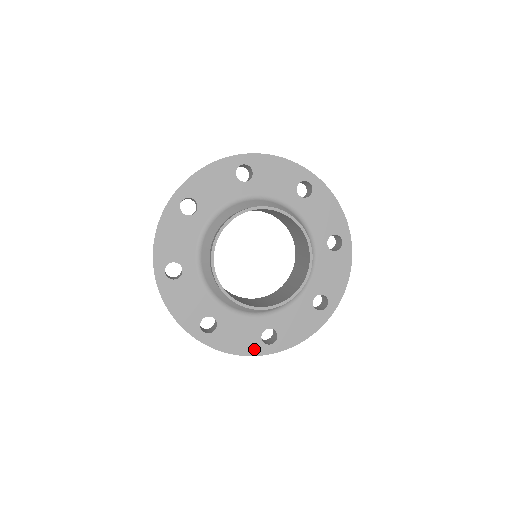
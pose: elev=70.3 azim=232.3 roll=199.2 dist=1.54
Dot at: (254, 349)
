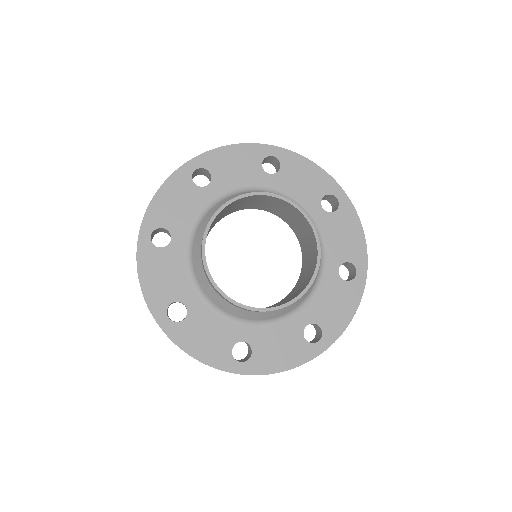
Dot at: (219, 360)
